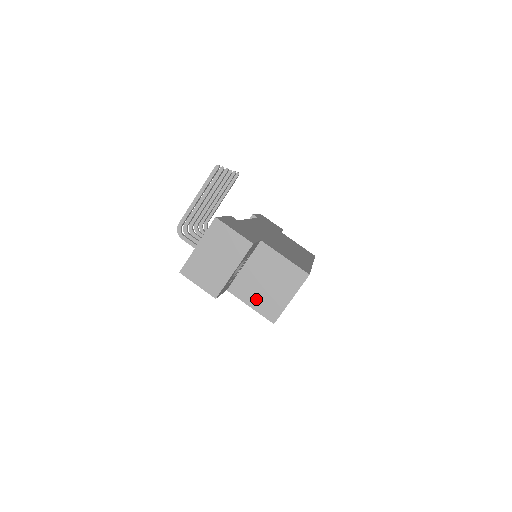
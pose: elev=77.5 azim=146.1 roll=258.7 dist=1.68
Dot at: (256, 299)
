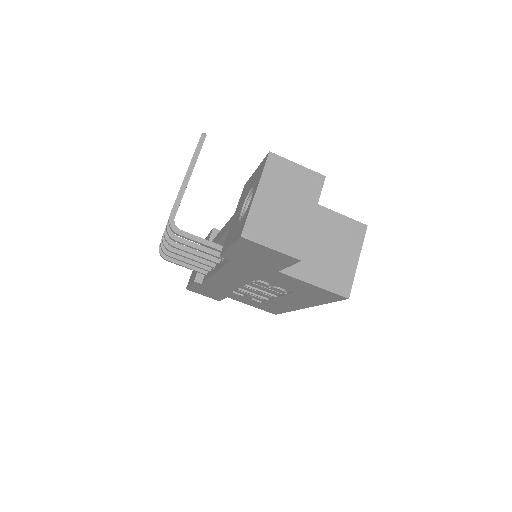
Dot at: (318, 273)
